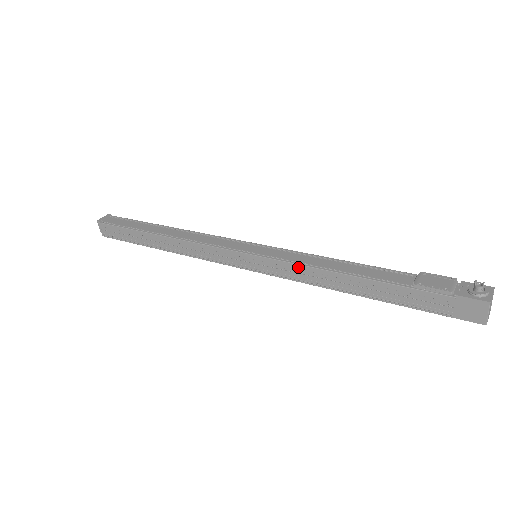
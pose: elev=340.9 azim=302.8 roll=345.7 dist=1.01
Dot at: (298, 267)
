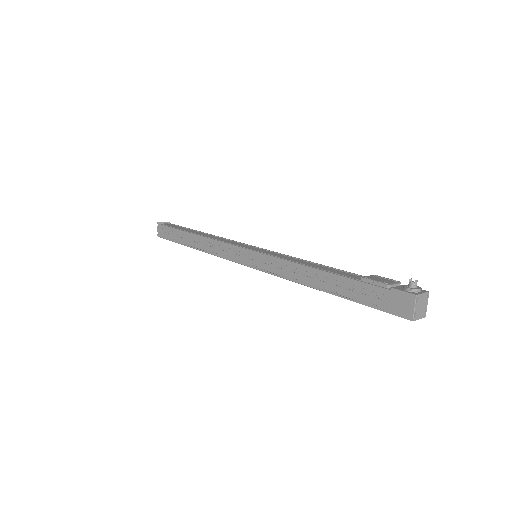
Dot at: (281, 261)
